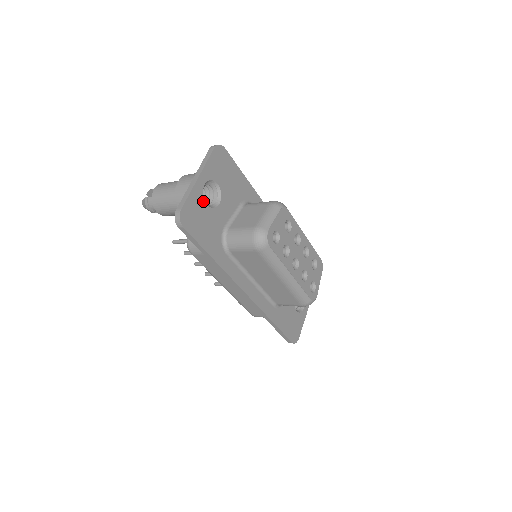
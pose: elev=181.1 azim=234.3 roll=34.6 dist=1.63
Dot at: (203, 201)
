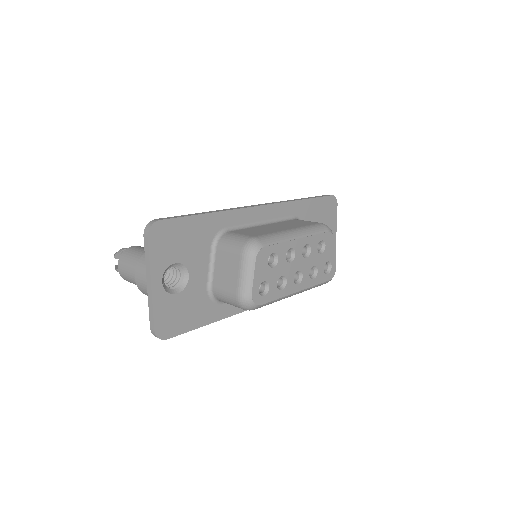
Dot at: (171, 296)
